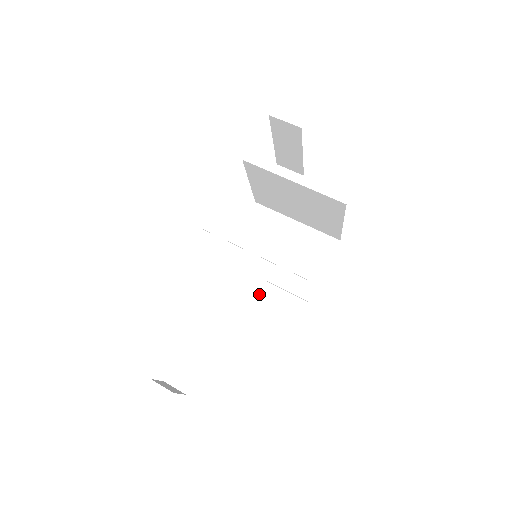
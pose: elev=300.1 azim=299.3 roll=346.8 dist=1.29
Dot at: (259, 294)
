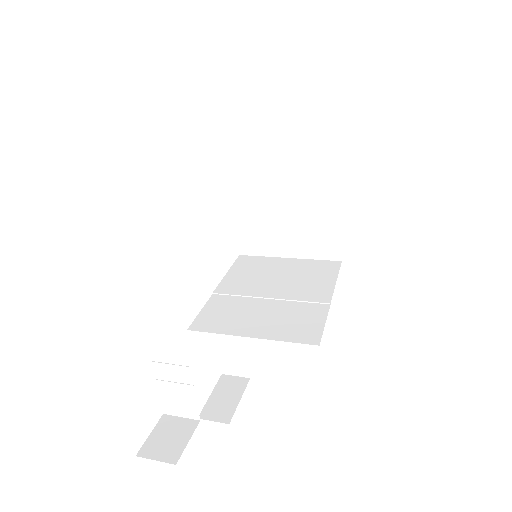
Dot at: (266, 309)
